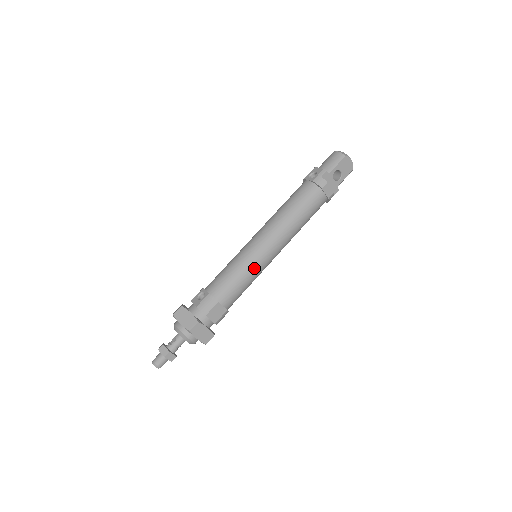
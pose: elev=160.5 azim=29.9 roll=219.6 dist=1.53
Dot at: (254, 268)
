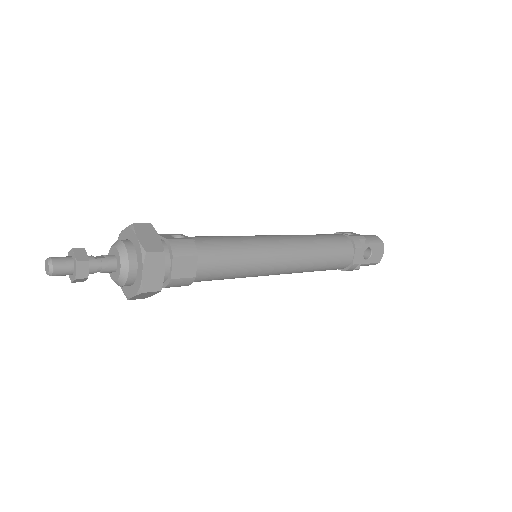
Dot at: (255, 259)
